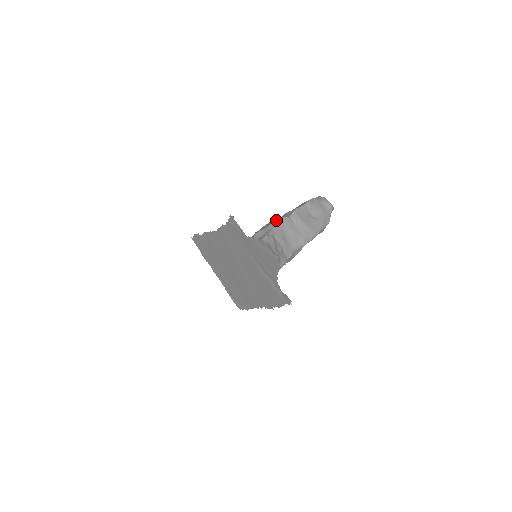
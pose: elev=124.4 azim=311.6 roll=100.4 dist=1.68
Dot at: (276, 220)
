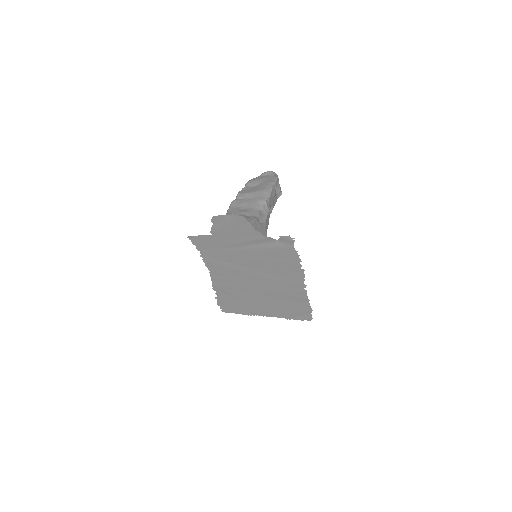
Dot at: occluded
